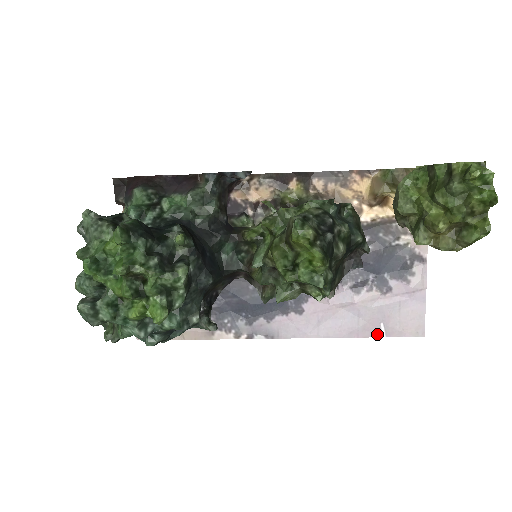
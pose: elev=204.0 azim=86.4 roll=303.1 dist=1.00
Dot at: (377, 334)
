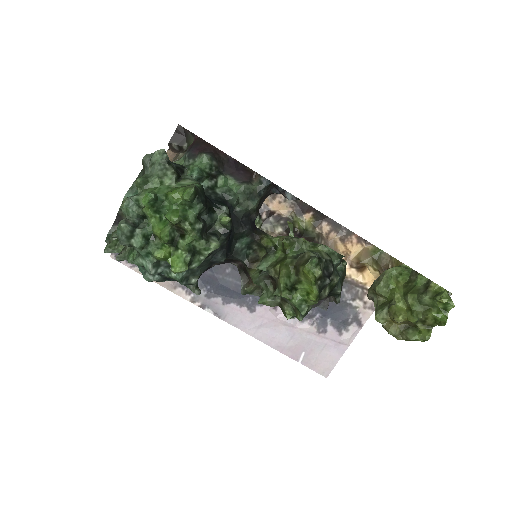
Dot at: (296, 358)
